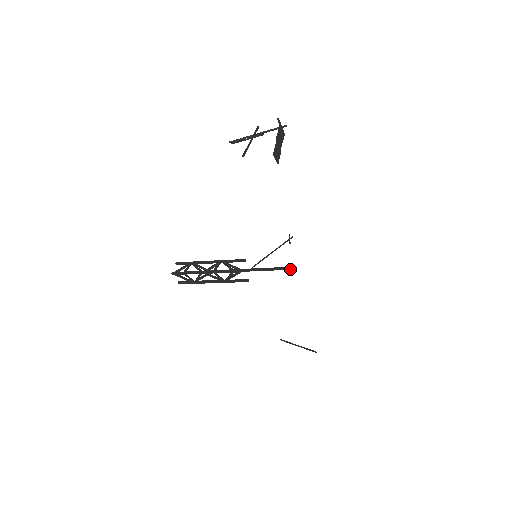
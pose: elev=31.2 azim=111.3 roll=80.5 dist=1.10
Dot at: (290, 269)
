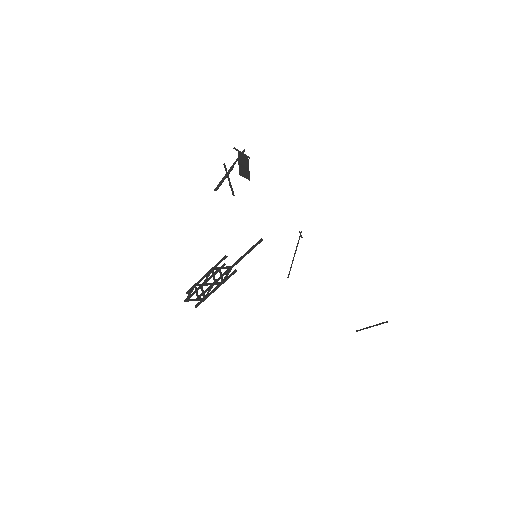
Dot at: (261, 241)
